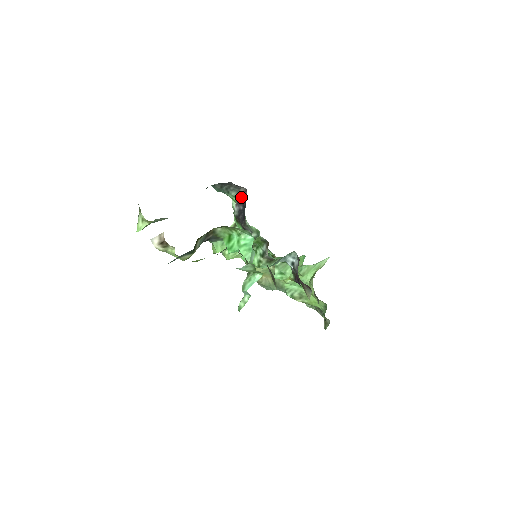
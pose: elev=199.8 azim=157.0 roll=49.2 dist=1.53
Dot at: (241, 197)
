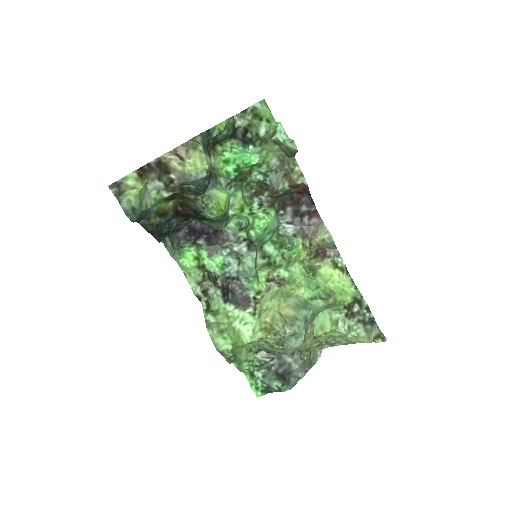
Dot at: (196, 238)
